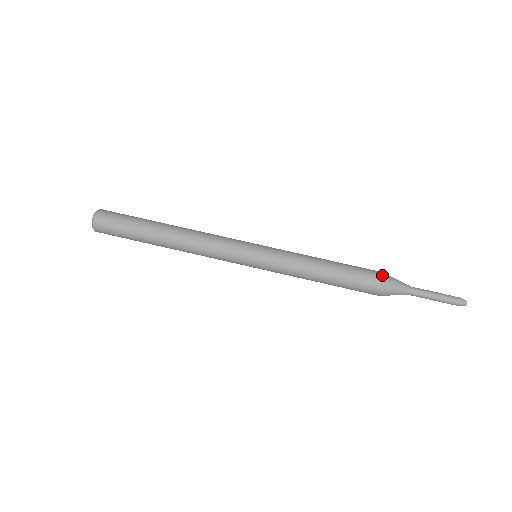
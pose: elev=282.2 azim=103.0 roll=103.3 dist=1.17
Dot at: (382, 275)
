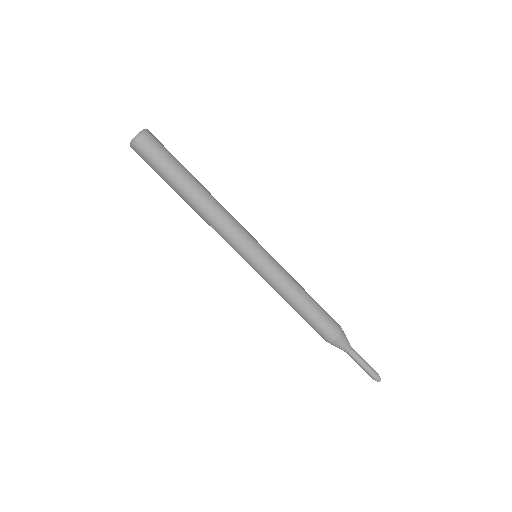
Dot at: occluded
